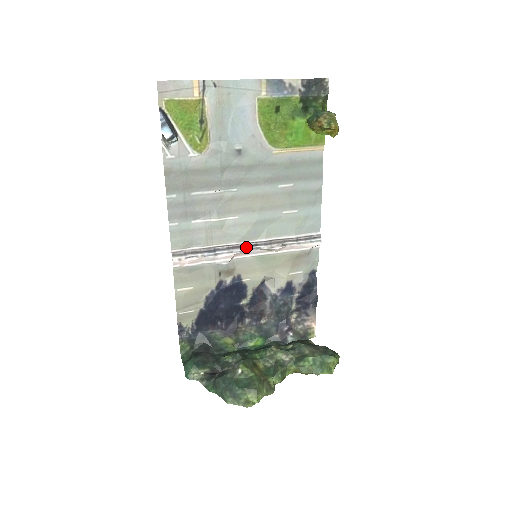
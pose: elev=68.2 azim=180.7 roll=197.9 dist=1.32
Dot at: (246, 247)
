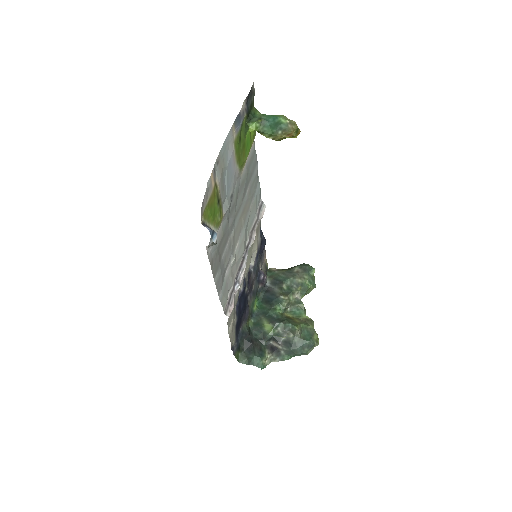
Dot at: (245, 256)
